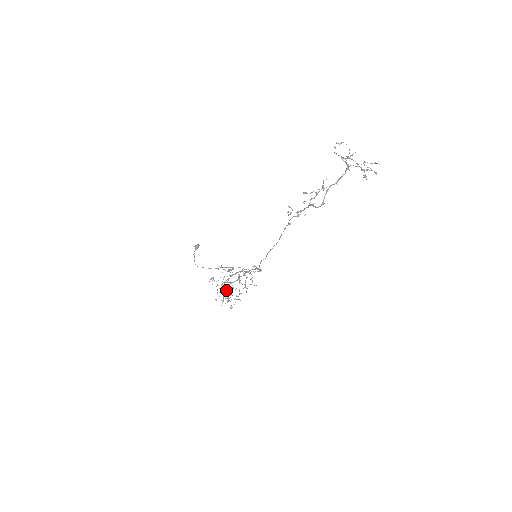
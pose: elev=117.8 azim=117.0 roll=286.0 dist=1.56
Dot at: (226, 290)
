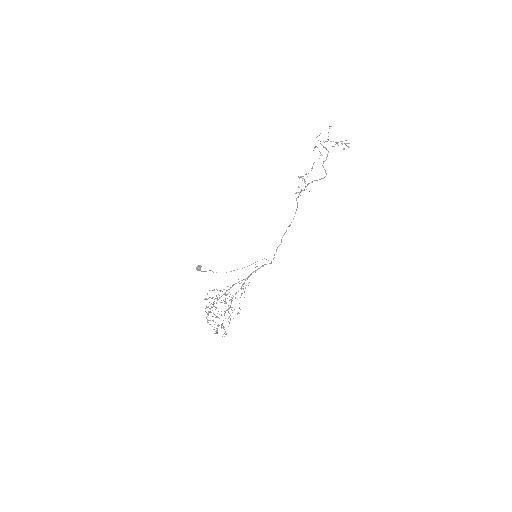
Dot at: occluded
